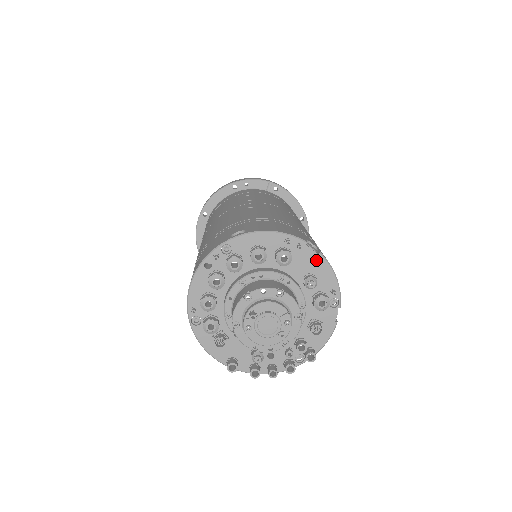
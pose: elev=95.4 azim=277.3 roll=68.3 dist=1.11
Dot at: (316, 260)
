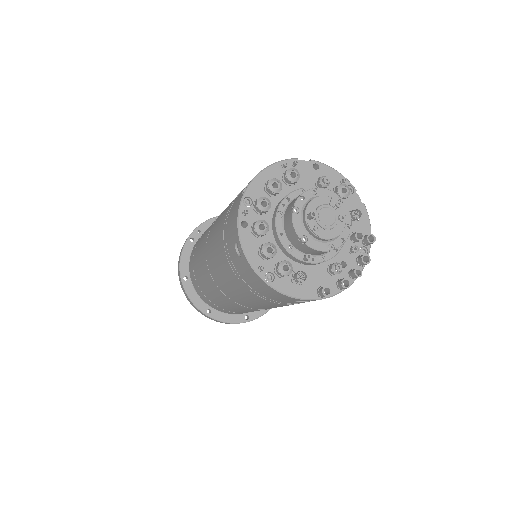
Dot at: occluded
